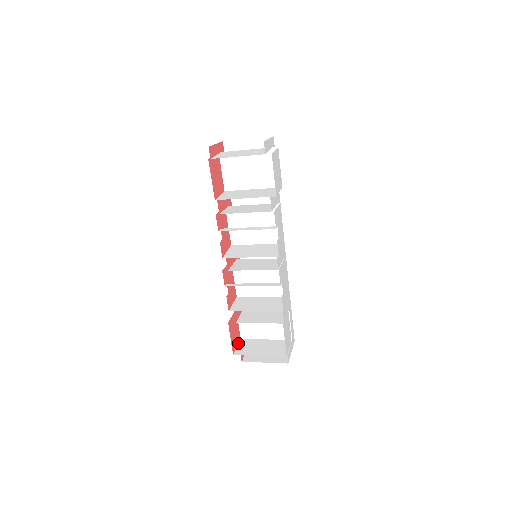
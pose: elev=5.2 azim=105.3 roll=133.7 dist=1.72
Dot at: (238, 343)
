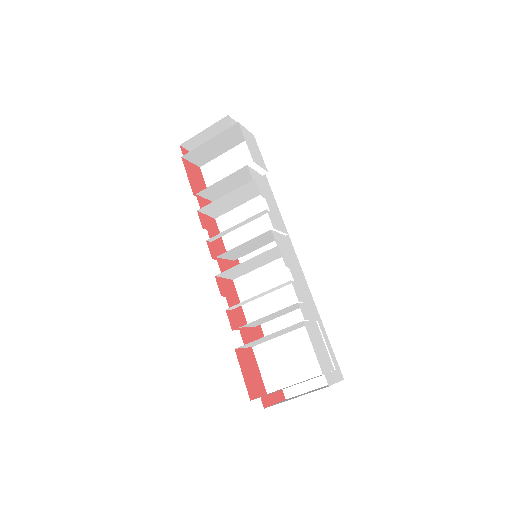
Dot at: (262, 395)
